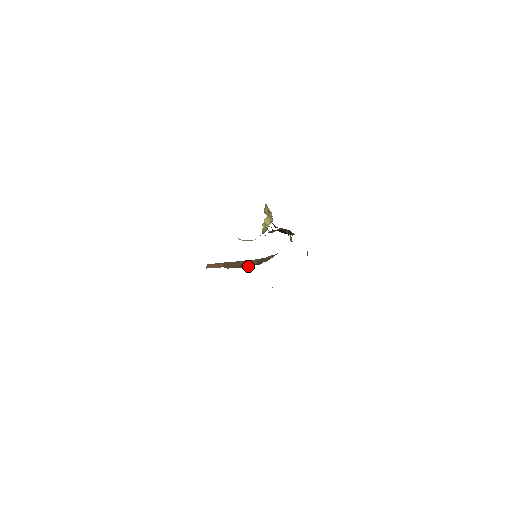
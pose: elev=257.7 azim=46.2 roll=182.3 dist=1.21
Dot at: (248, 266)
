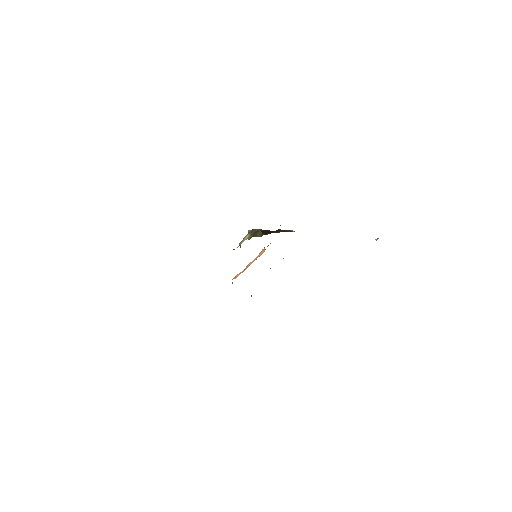
Dot at: occluded
